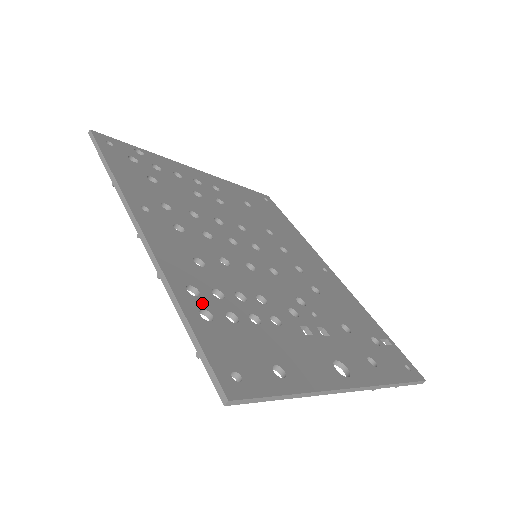
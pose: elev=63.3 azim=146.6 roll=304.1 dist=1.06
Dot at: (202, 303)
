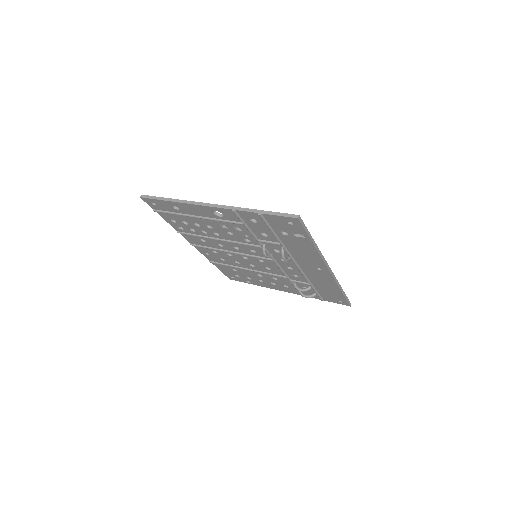
Dot at: occluded
